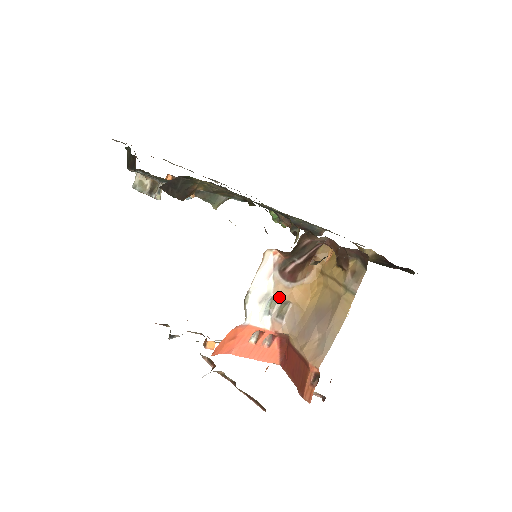
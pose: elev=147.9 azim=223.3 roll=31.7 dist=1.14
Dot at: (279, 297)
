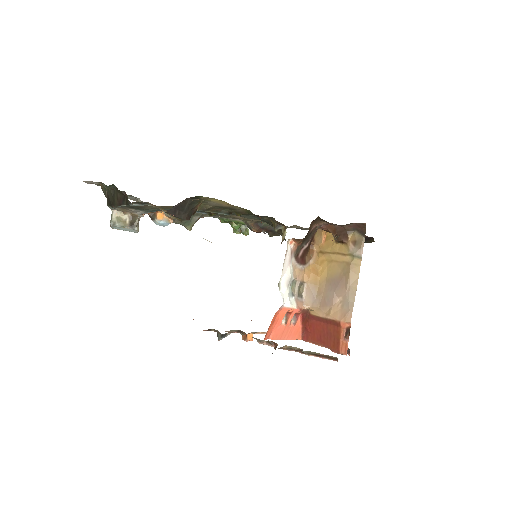
Dot at: (297, 279)
